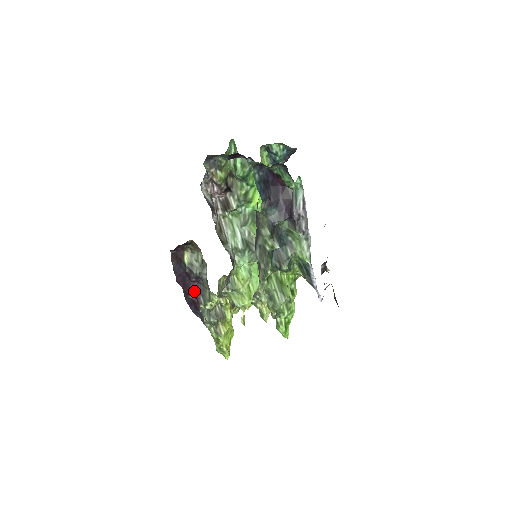
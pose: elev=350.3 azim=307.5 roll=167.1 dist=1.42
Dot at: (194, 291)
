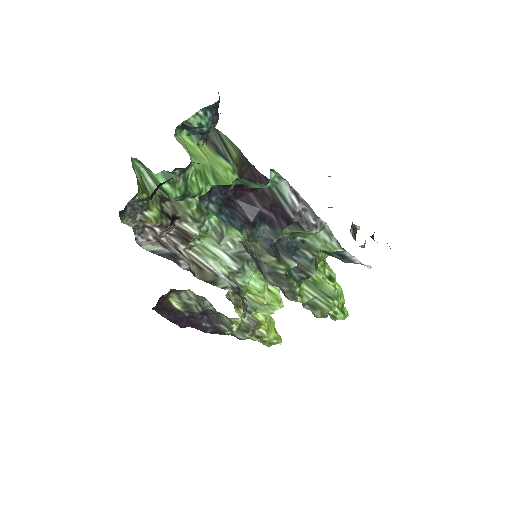
Dot at: (208, 324)
